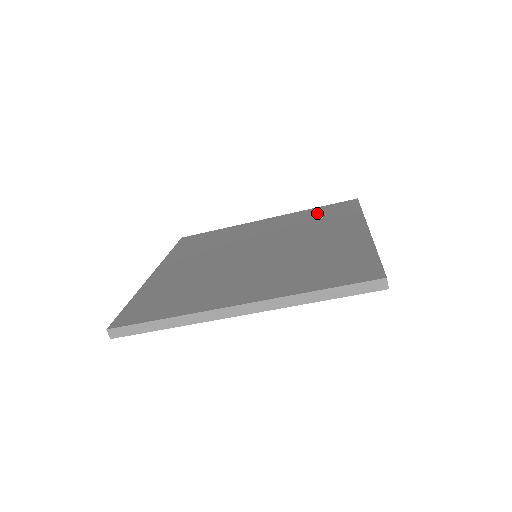
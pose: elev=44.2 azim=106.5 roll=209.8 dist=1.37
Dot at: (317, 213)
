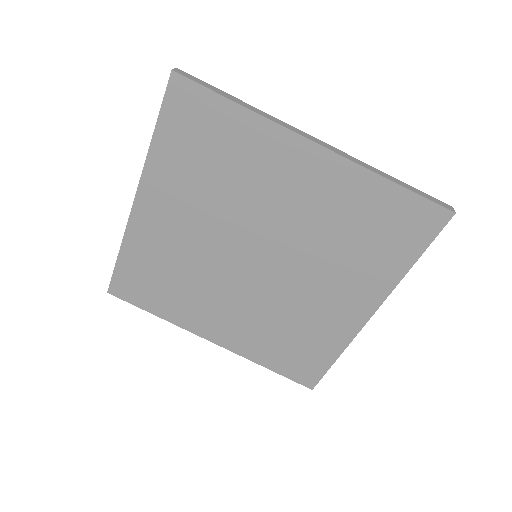
Dot at: occluded
